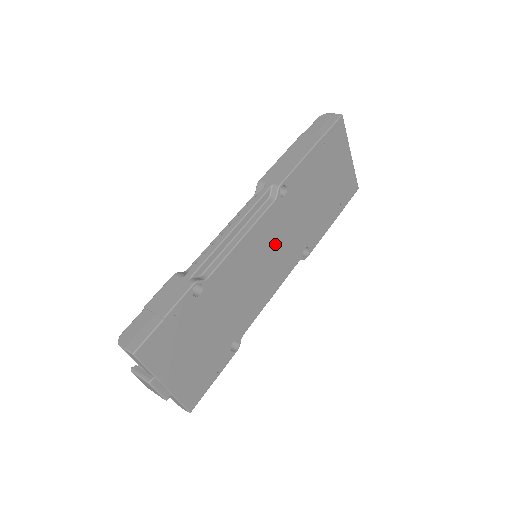
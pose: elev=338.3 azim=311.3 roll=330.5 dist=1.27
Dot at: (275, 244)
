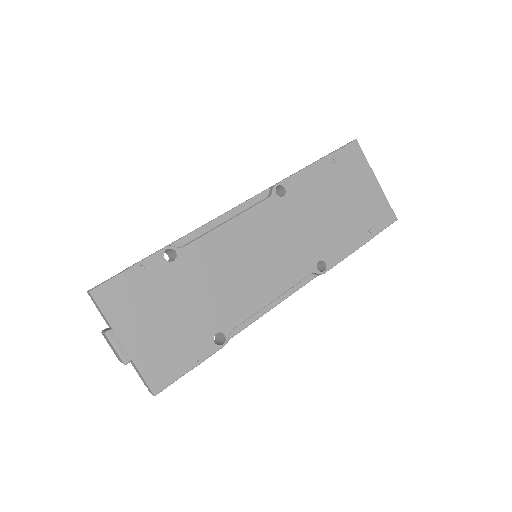
Dot at: (273, 242)
